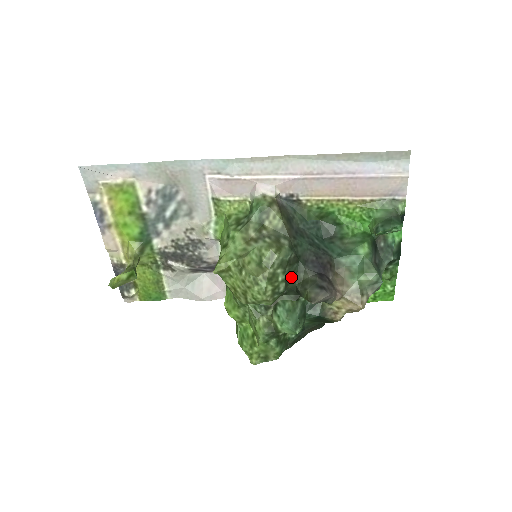
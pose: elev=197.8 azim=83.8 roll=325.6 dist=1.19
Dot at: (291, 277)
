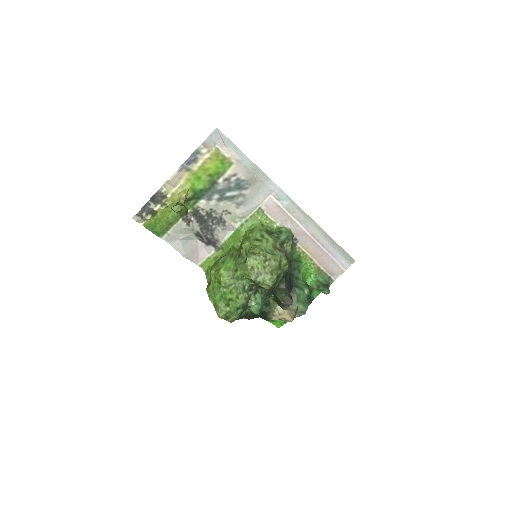
Dot at: occluded
